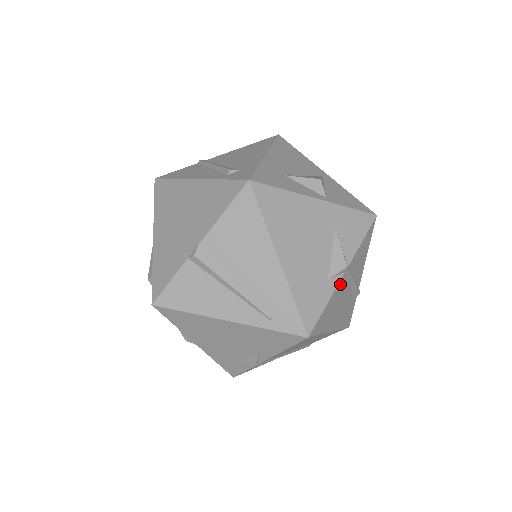
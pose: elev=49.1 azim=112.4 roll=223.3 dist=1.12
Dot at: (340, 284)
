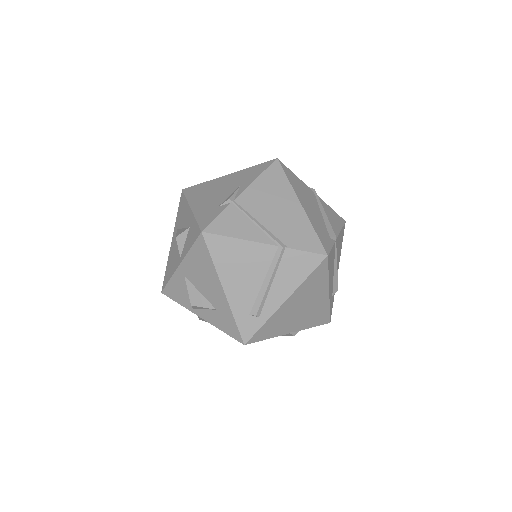
Dot at: (309, 190)
